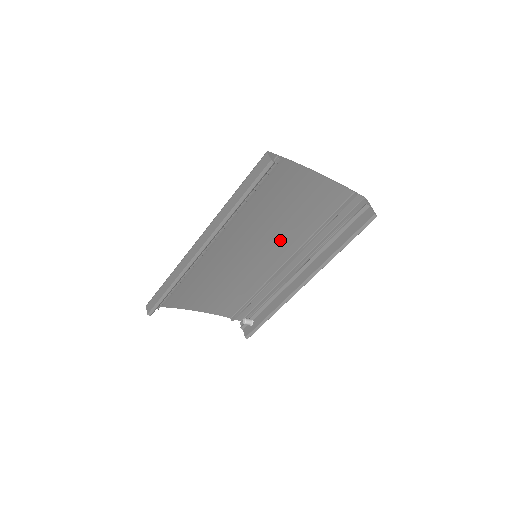
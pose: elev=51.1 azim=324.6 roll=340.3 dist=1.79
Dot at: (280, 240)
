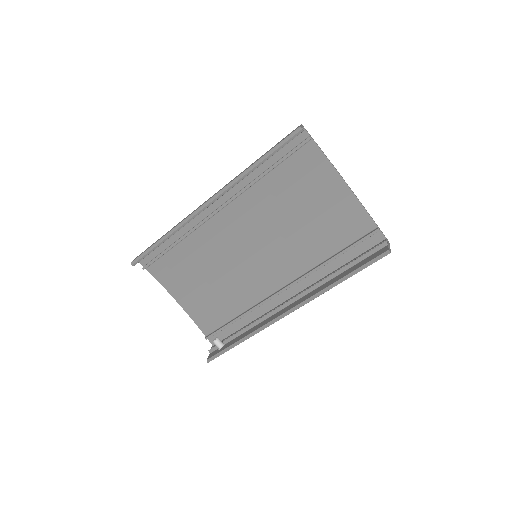
Dot at: (286, 252)
